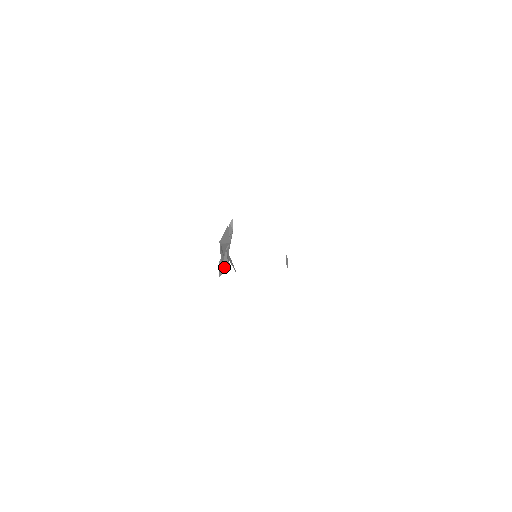
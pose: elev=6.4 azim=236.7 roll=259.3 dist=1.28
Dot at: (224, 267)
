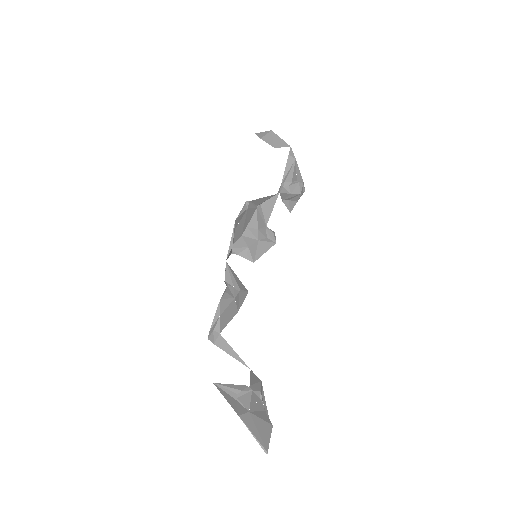
Dot at: (296, 196)
